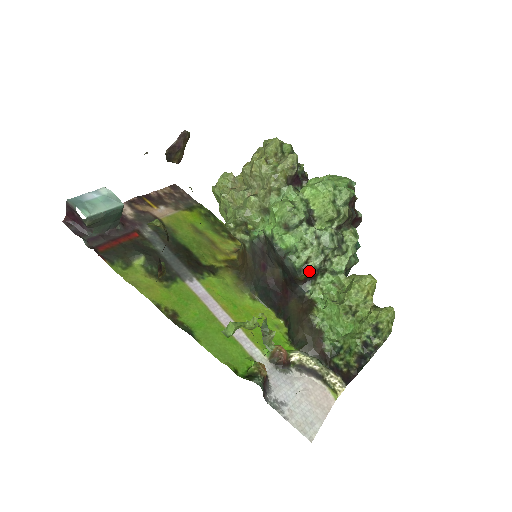
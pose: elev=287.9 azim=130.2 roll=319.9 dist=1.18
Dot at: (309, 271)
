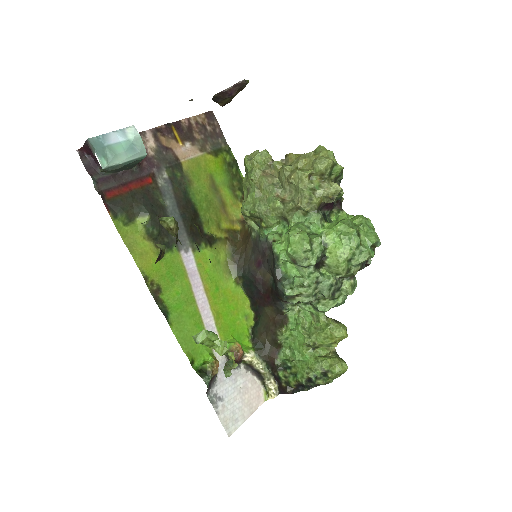
Dot at: (295, 302)
